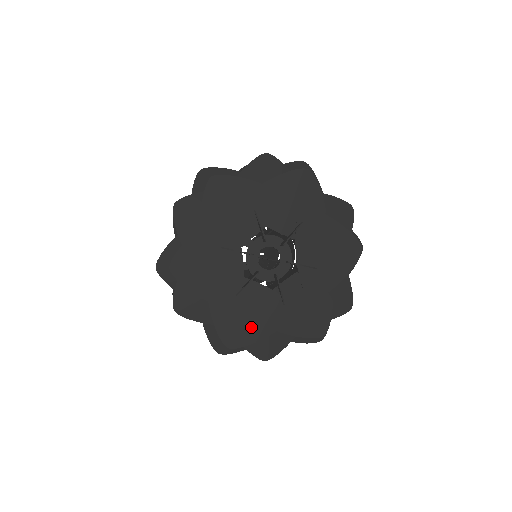
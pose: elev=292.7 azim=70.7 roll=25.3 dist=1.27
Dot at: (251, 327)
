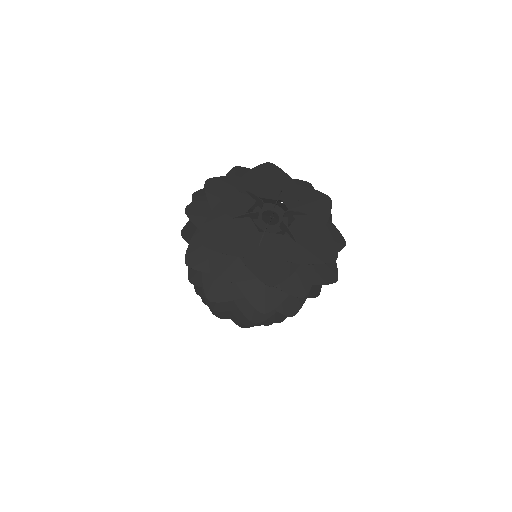
Dot at: (226, 242)
